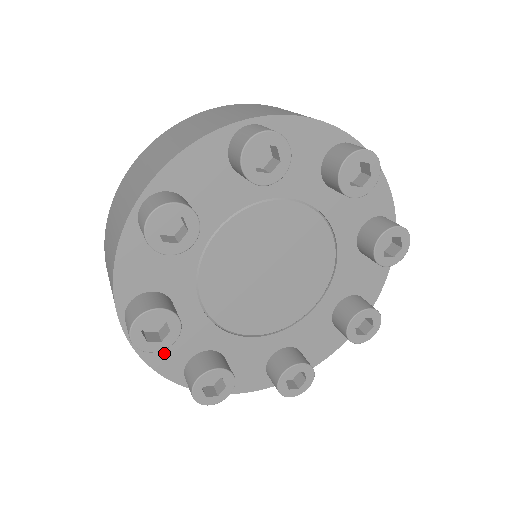
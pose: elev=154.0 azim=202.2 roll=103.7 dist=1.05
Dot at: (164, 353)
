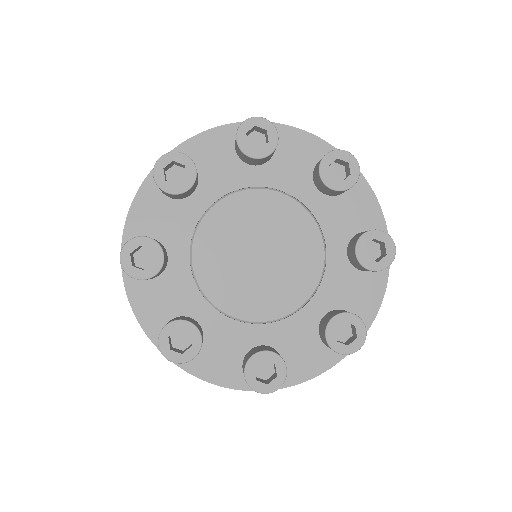
Dot at: (149, 304)
